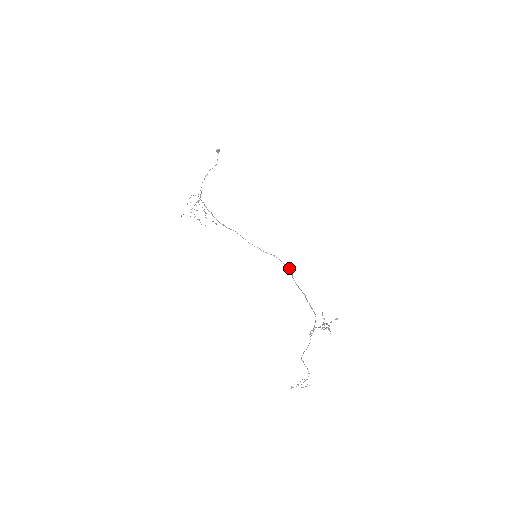
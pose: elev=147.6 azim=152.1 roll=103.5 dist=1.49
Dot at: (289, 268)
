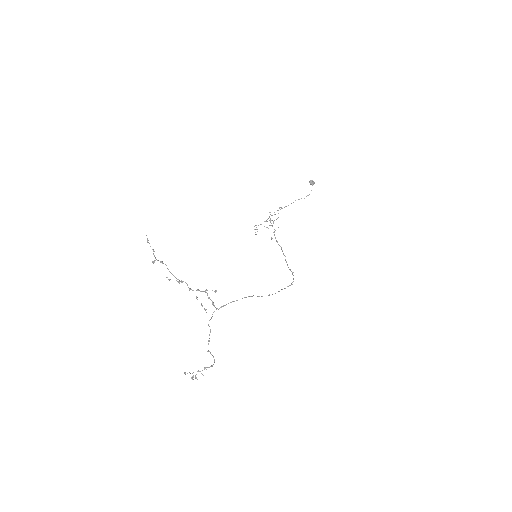
Dot at: (292, 284)
